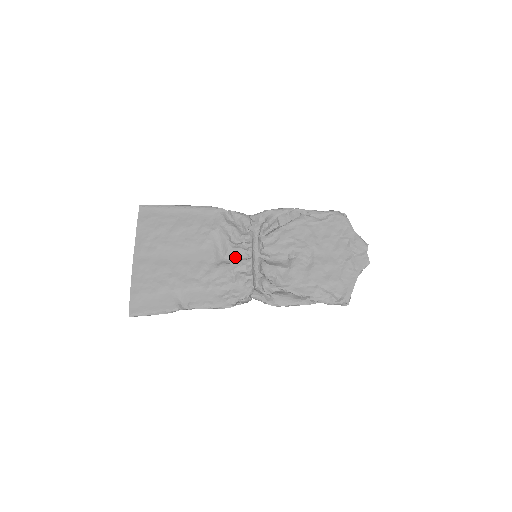
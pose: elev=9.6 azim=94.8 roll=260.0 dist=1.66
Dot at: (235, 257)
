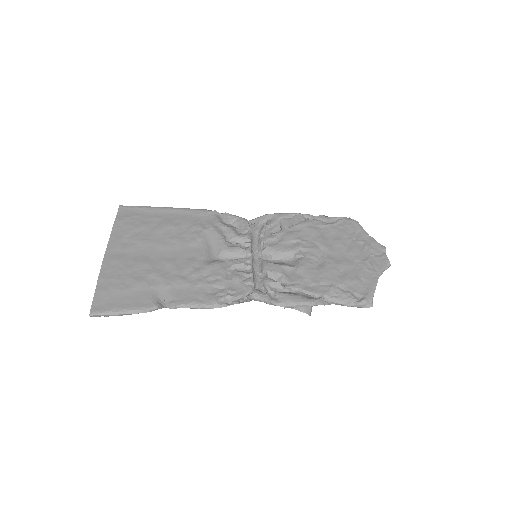
Dot at: (231, 257)
